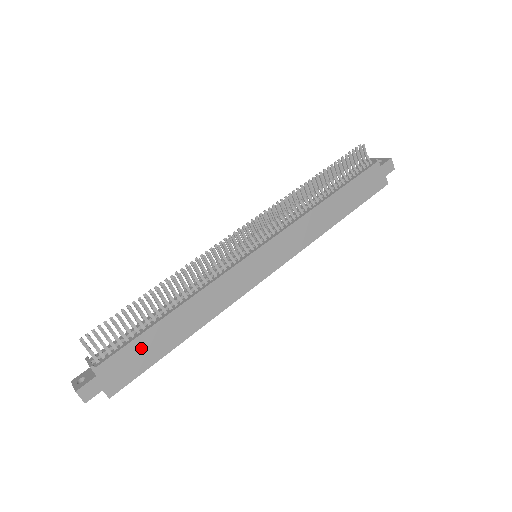
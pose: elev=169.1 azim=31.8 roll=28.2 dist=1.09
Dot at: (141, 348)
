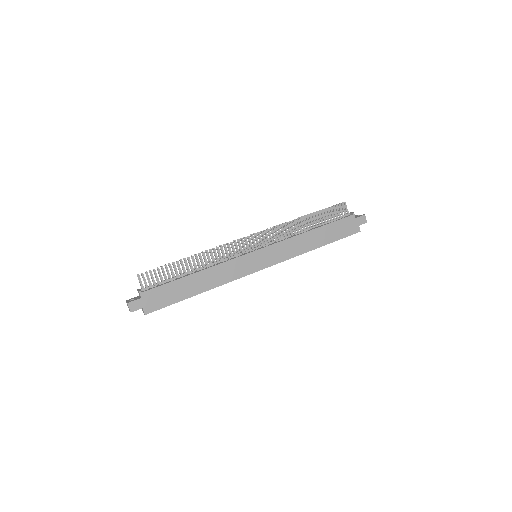
Dot at: (171, 290)
